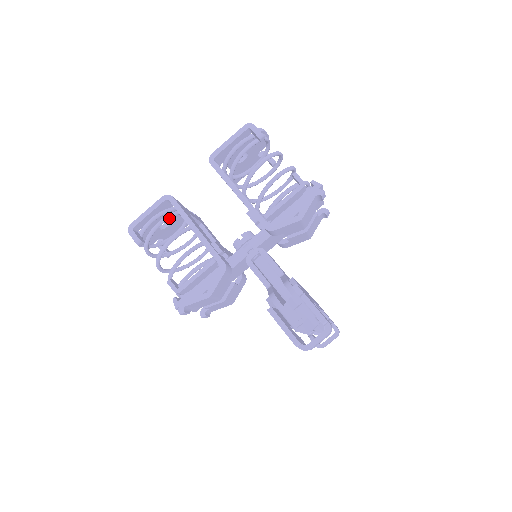
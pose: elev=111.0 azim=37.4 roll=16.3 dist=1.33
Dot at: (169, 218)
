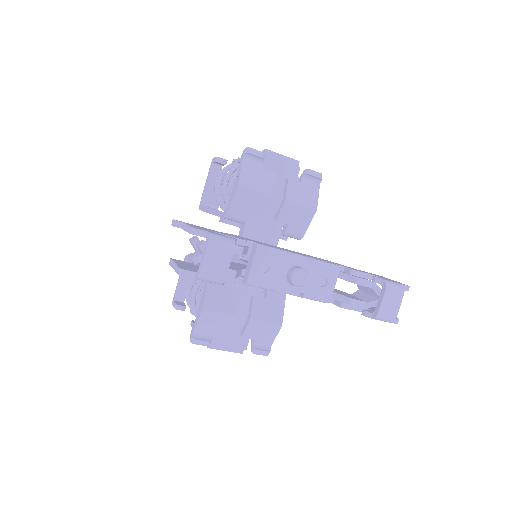
Dot at: occluded
